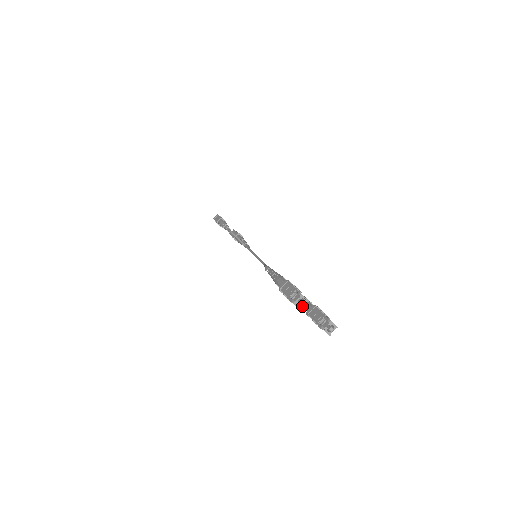
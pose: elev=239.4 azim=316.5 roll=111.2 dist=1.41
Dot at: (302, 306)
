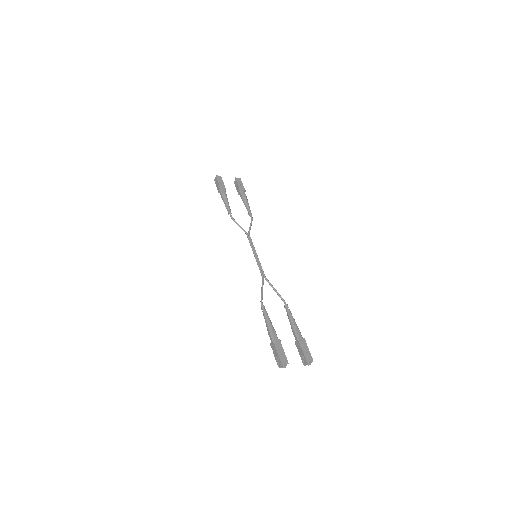
Dot at: (285, 366)
